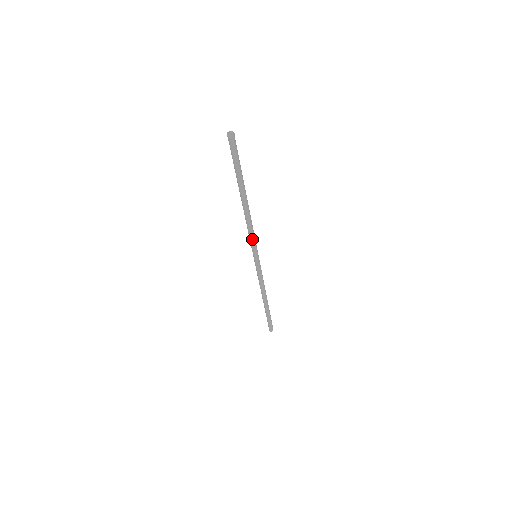
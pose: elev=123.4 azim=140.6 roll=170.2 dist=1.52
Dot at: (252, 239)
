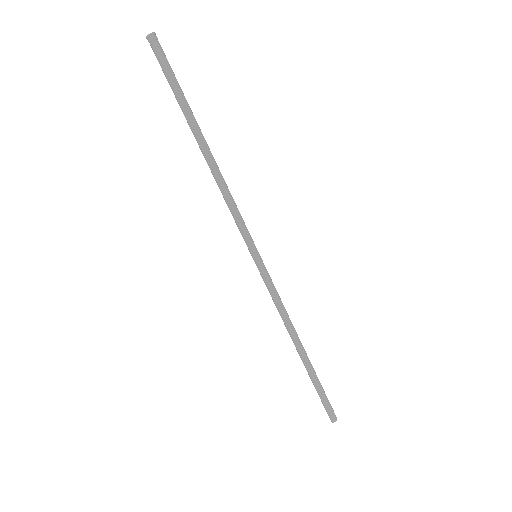
Dot at: (240, 218)
